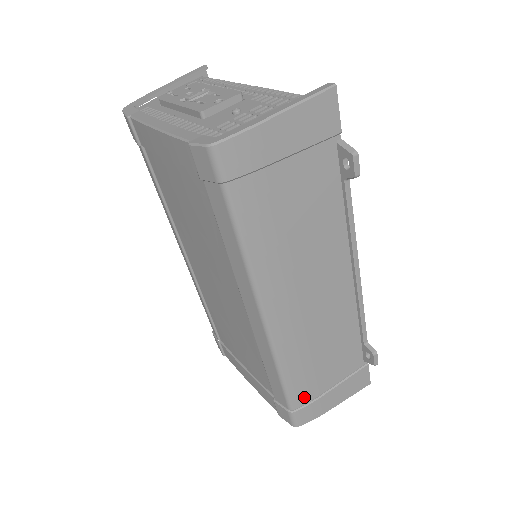
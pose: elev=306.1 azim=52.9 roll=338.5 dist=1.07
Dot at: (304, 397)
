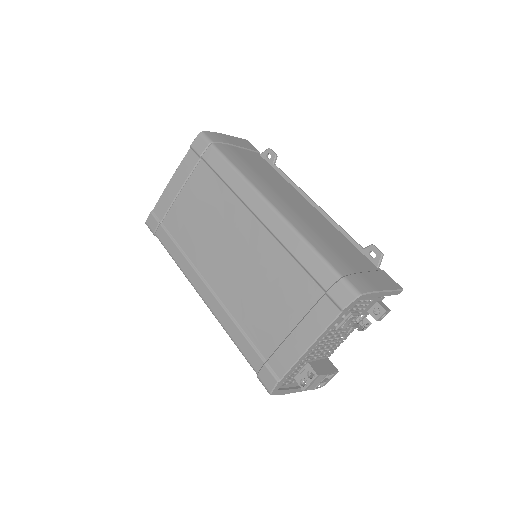
Dot at: (343, 268)
